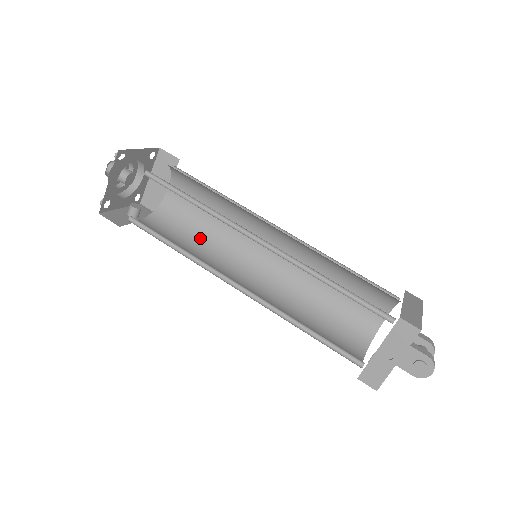
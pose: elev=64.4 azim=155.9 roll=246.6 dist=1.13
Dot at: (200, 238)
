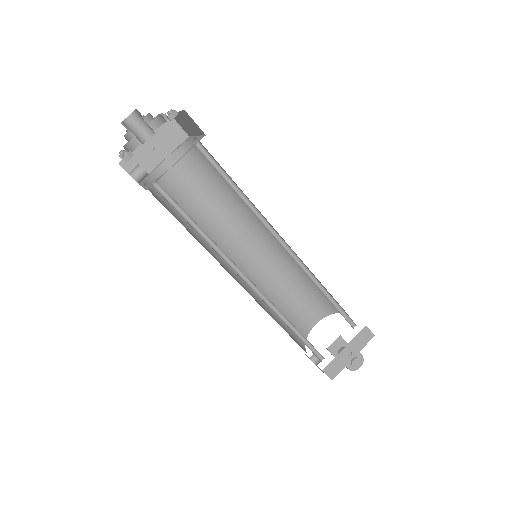
Dot at: occluded
